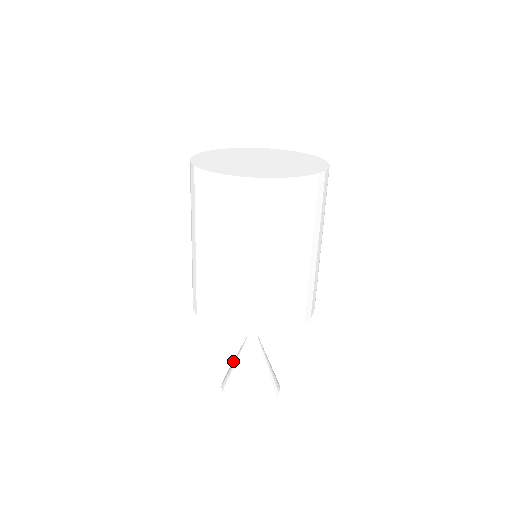
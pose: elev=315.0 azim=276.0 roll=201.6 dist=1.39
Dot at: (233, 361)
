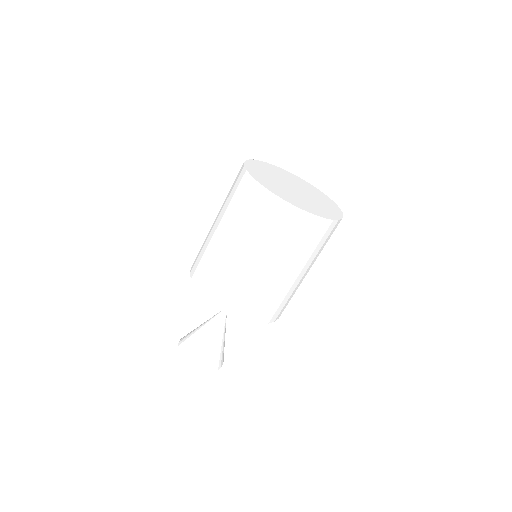
Dot at: (197, 327)
